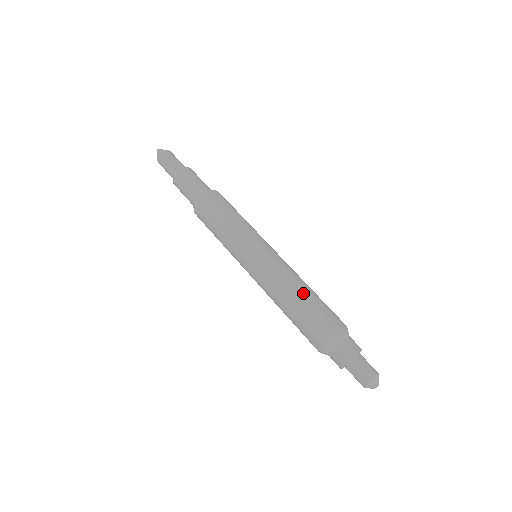
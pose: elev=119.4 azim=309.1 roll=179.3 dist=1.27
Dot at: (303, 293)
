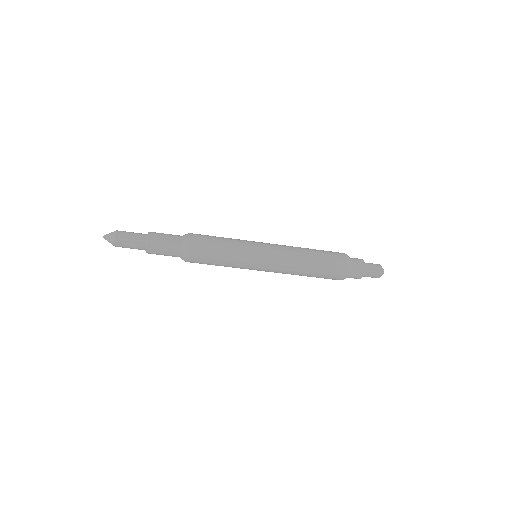
Dot at: (311, 258)
